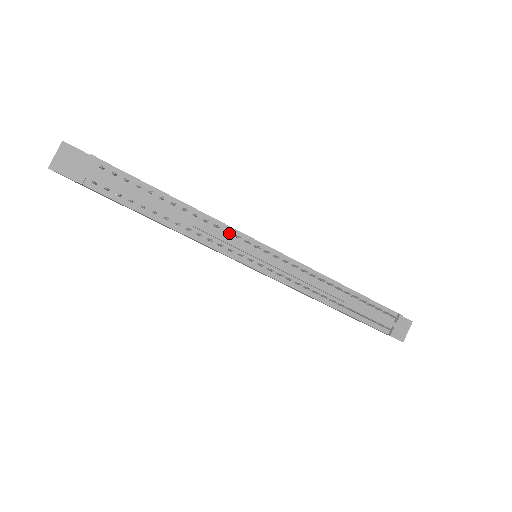
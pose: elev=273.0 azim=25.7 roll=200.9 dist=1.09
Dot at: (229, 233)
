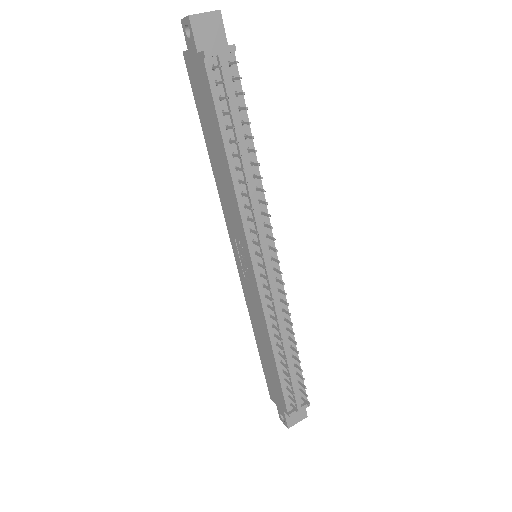
Dot at: (263, 217)
